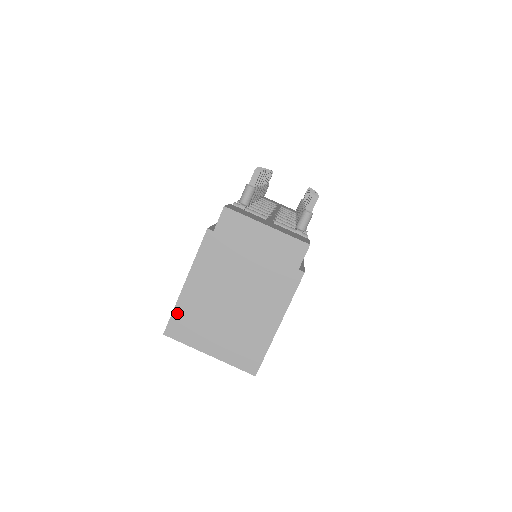
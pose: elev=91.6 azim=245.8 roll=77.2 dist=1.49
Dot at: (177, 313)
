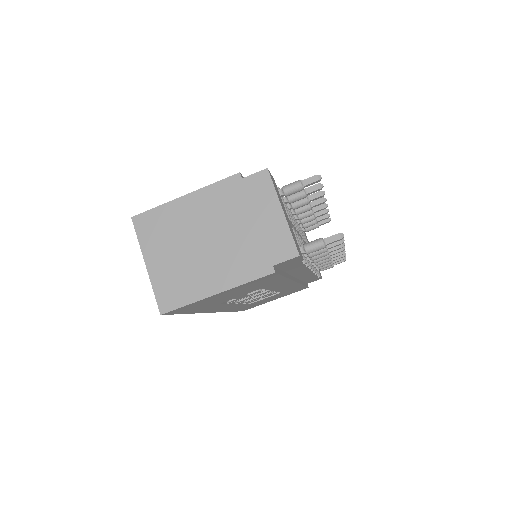
Dot at: (157, 212)
